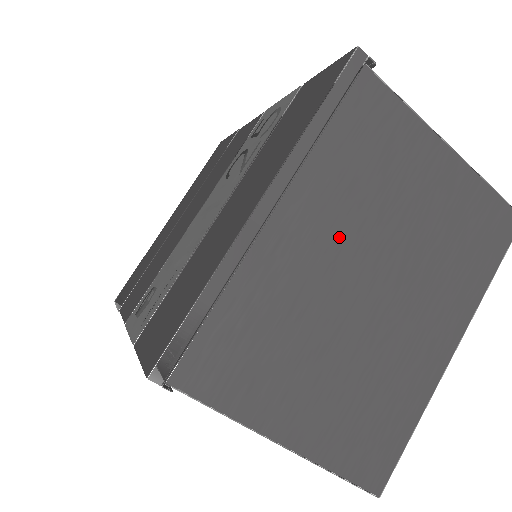
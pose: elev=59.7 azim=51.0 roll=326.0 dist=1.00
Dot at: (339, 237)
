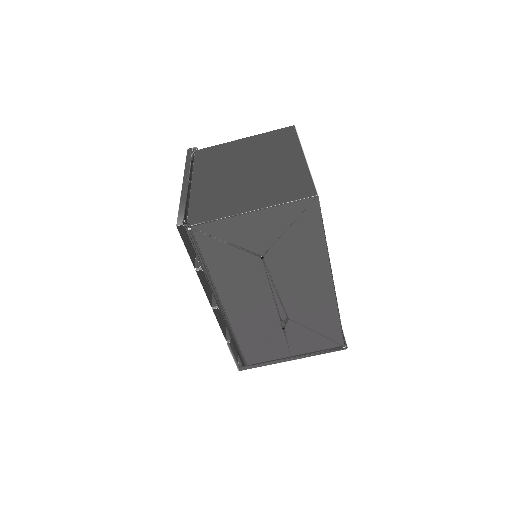
Dot at: (221, 172)
